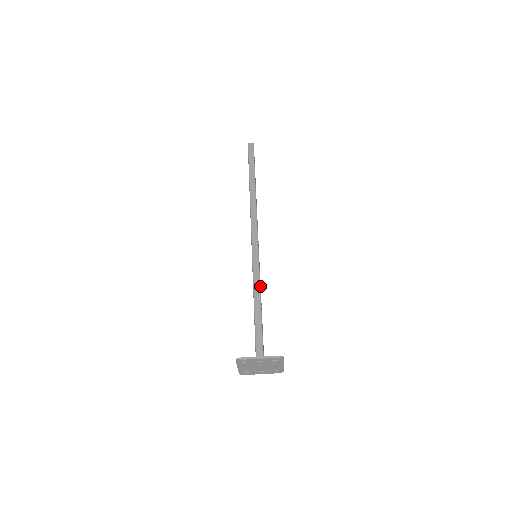
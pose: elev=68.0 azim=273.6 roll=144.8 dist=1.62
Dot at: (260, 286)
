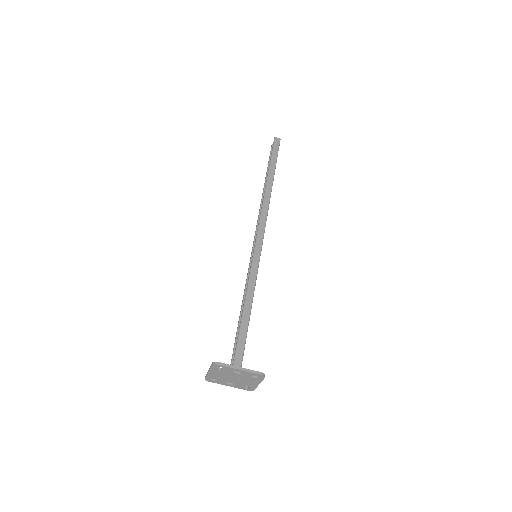
Dot at: (254, 289)
